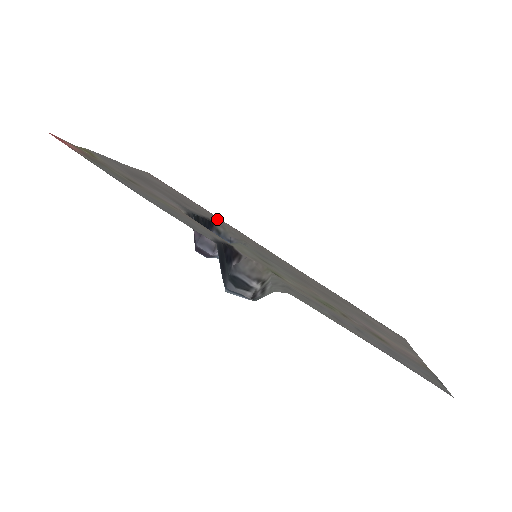
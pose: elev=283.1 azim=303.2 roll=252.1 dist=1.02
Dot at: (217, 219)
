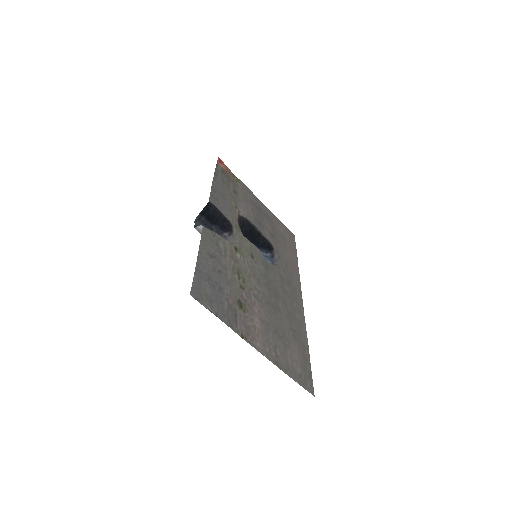
Dot at: (289, 260)
